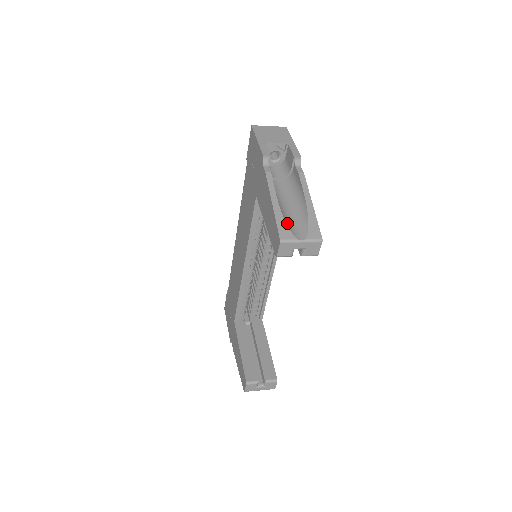
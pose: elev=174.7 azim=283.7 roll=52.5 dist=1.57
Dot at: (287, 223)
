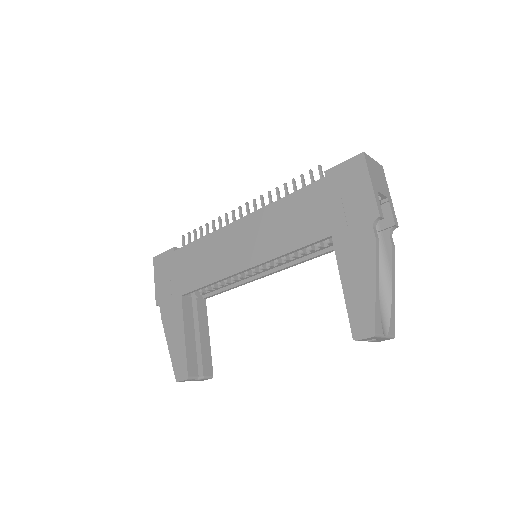
Dot at: (379, 311)
